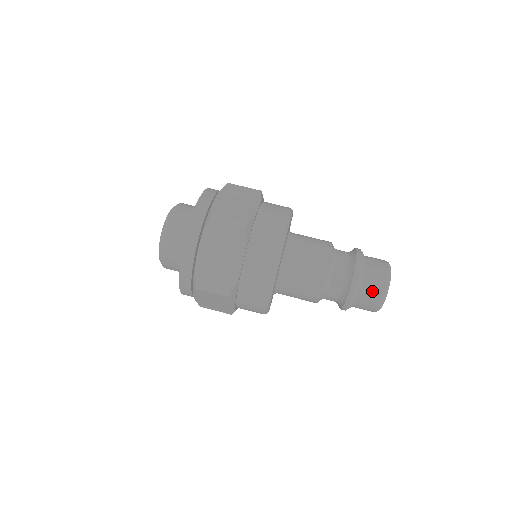
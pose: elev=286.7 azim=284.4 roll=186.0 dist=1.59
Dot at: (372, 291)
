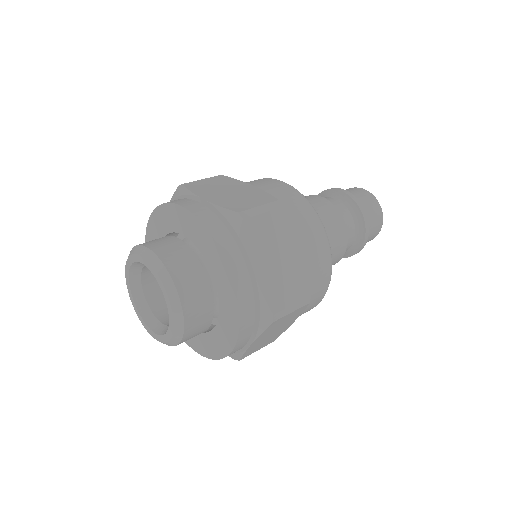
Dot at: (375, 216)
